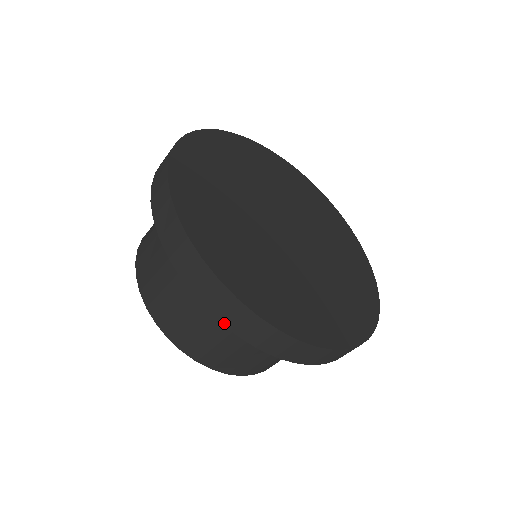
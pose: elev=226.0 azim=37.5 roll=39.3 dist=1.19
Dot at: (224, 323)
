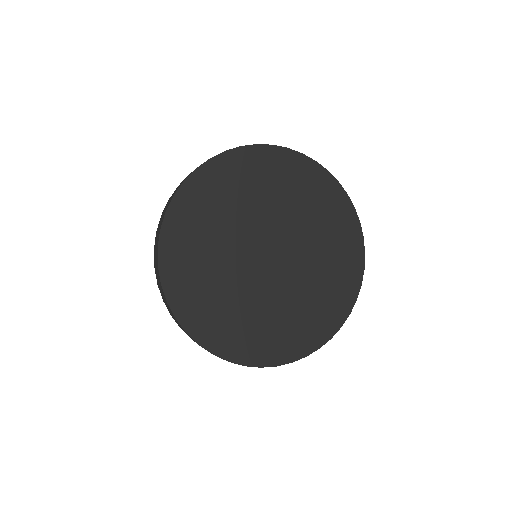
Dot at: (166, 306)
